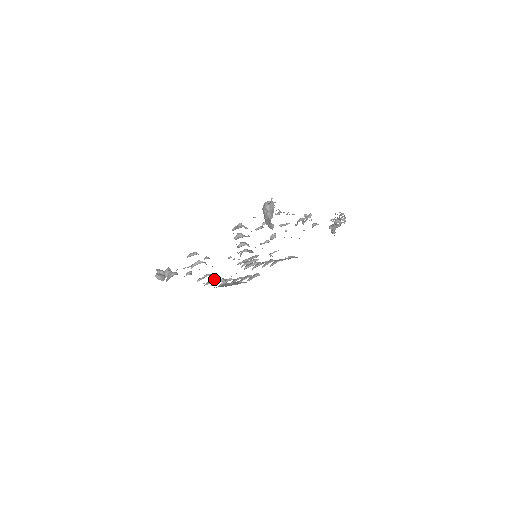
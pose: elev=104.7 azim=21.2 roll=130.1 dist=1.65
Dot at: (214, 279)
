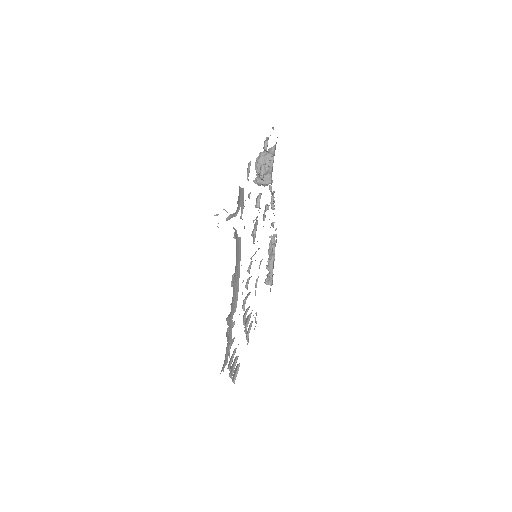
Dot at: occluded
